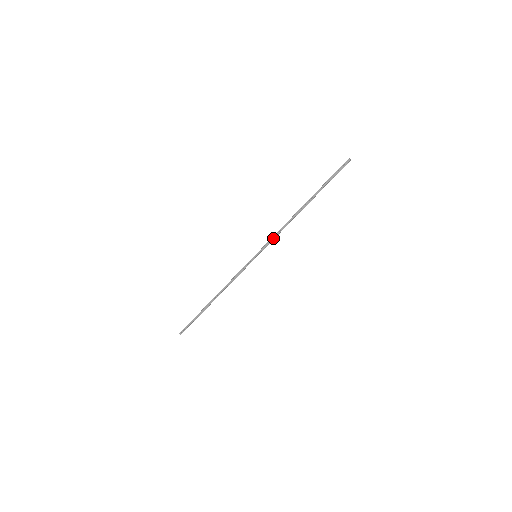
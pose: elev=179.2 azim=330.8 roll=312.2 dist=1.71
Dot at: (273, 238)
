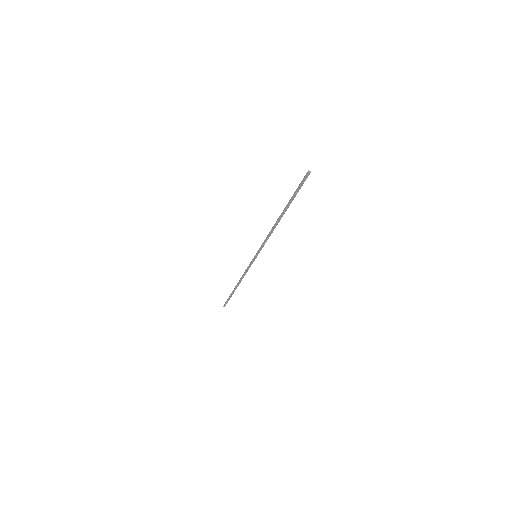
Dot at: (264, 244)
